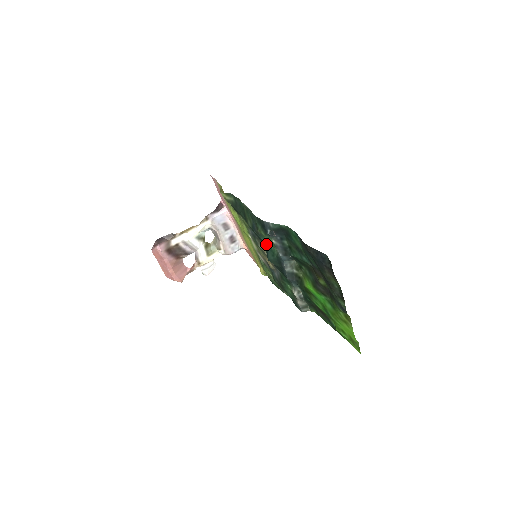
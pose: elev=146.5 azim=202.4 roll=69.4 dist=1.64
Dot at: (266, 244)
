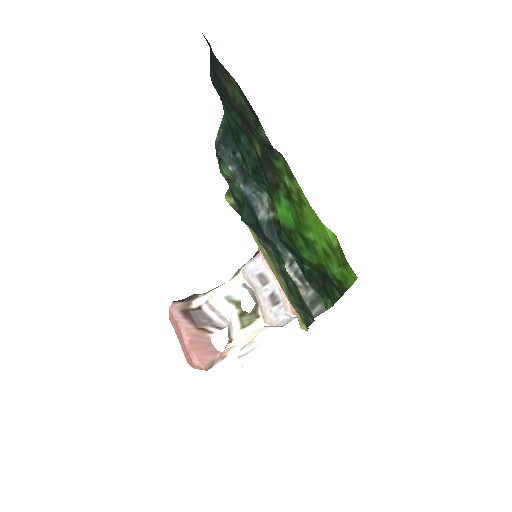
Dot at: (240, 199)
